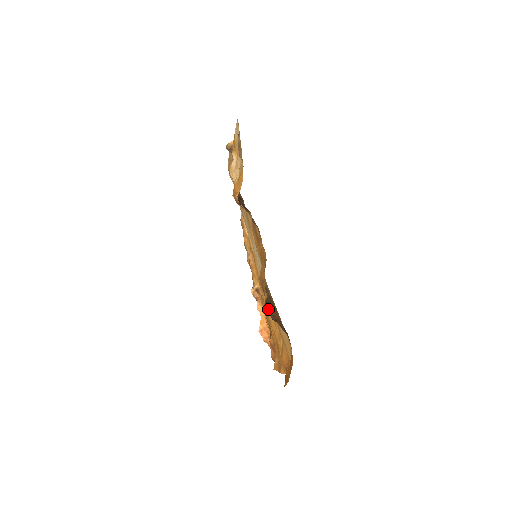
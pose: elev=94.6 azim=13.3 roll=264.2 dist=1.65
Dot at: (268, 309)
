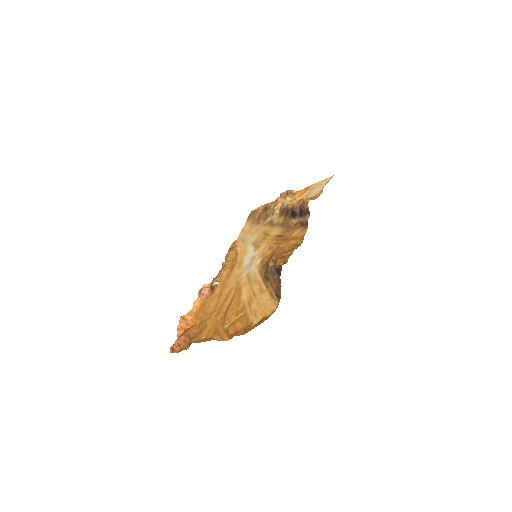
Dot at: occluded
